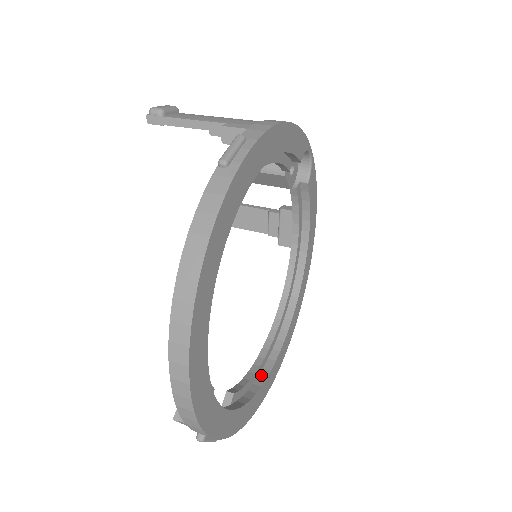
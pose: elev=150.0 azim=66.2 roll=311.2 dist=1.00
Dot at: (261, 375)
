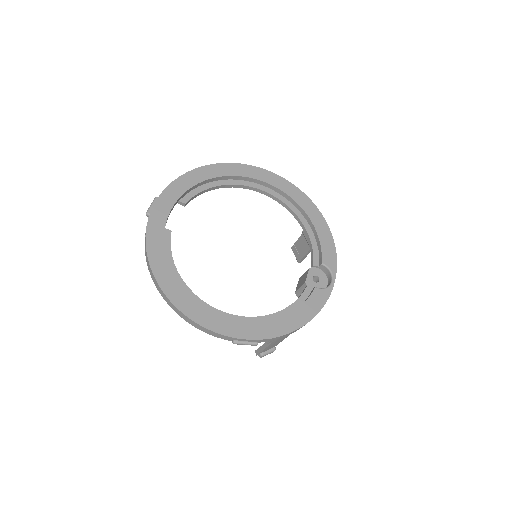
Dot at: (171, 272)
